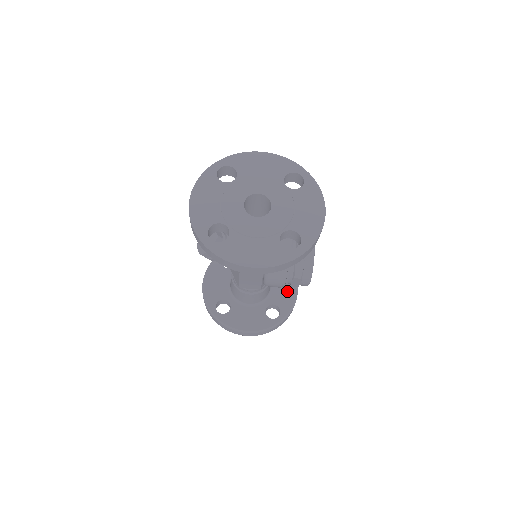
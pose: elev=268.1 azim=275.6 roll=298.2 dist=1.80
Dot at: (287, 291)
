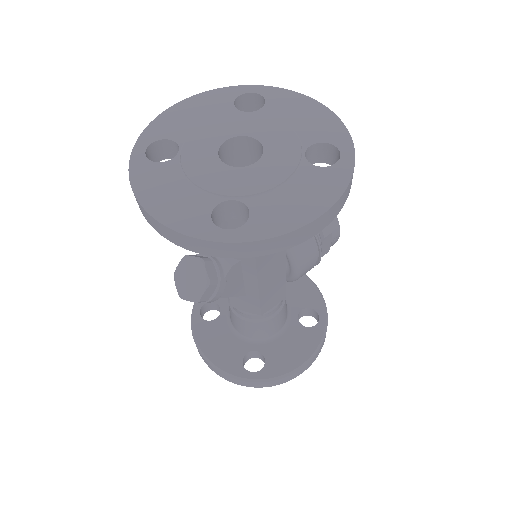
Dot at: (299, 286)
